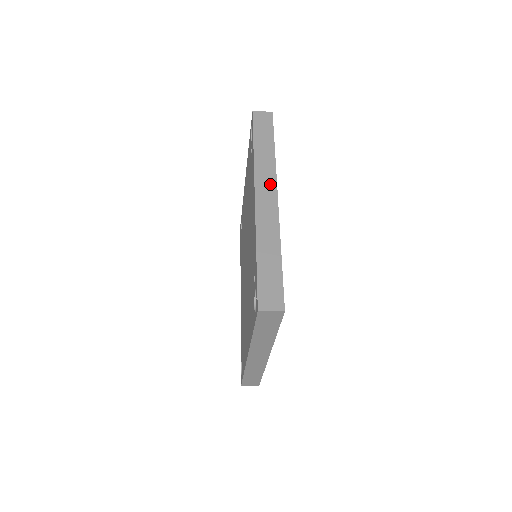
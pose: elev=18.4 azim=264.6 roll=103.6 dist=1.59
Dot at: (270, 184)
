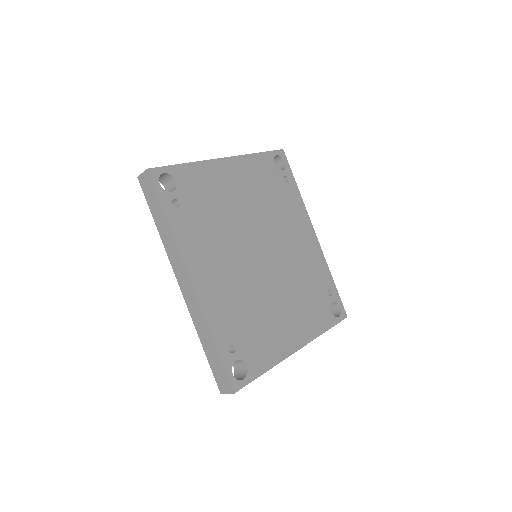
Dot at: (181, 268)
